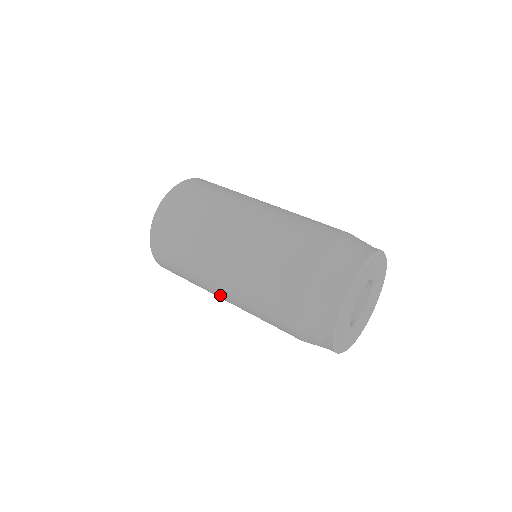
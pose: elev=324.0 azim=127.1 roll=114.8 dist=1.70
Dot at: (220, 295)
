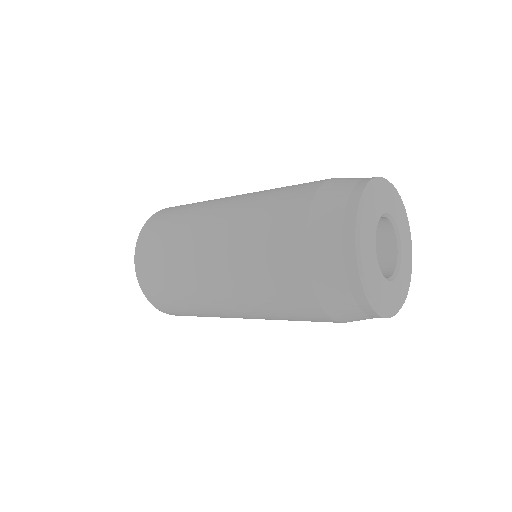
Dot at: (207, 245)
